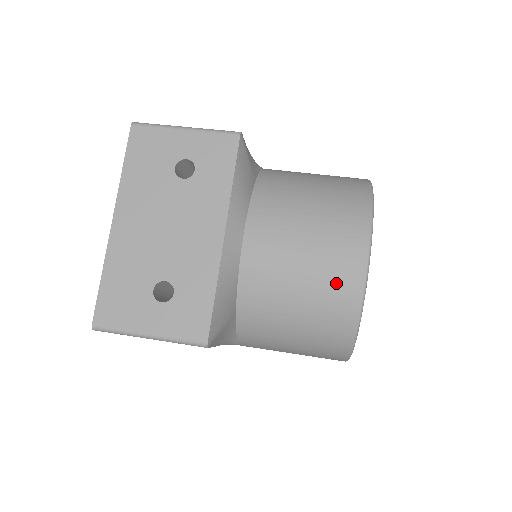
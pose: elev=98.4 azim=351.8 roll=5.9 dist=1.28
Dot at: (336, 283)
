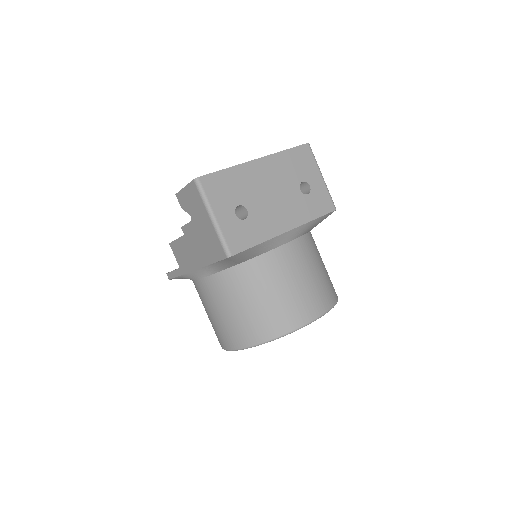
Dot at: (295, 310)
